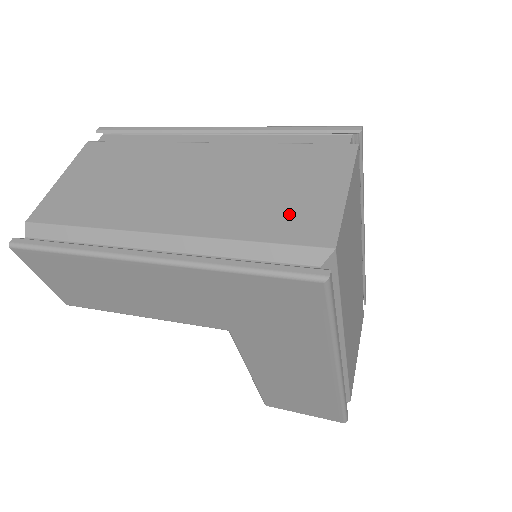
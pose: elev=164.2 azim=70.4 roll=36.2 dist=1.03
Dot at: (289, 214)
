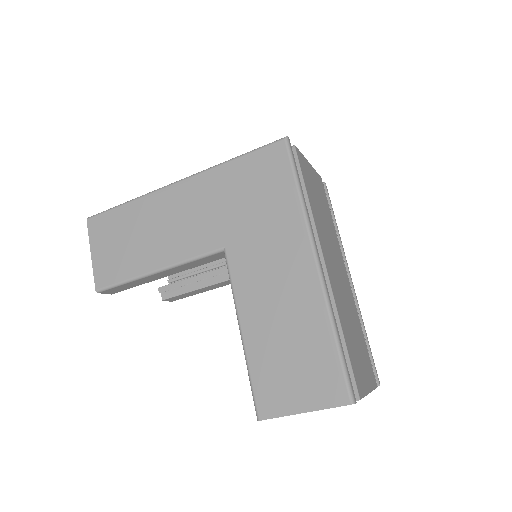
Dot at: occluded
